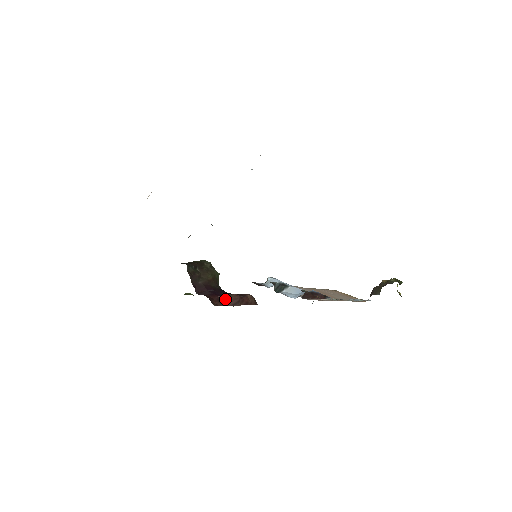
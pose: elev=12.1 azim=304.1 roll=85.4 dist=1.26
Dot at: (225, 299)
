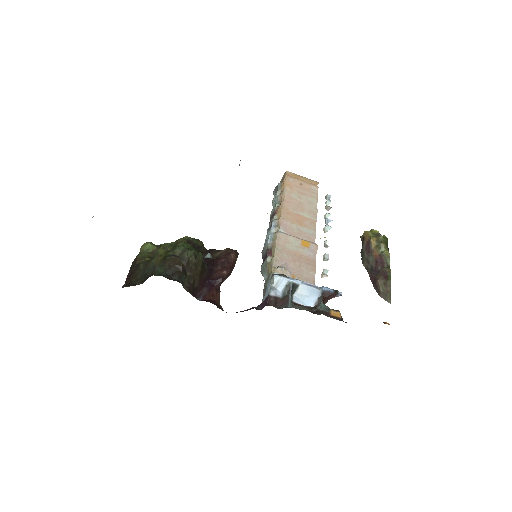
Dot at: occluded
